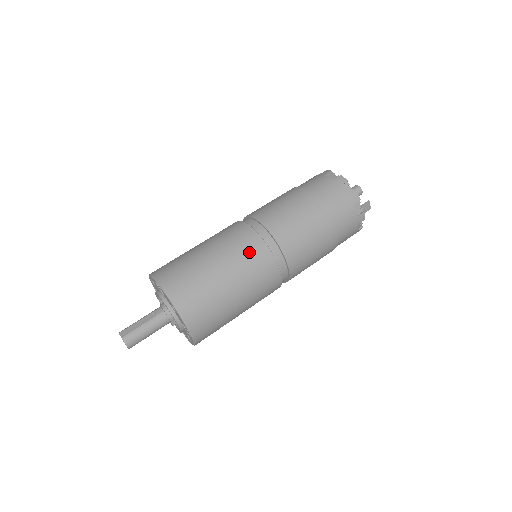
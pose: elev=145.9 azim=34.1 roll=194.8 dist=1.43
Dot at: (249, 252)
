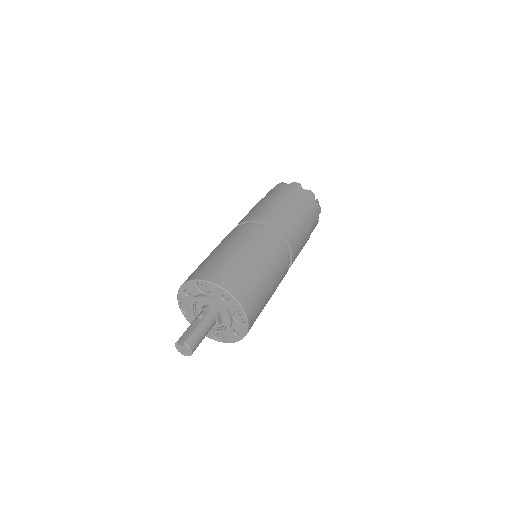
Dot at: (263, 241)
